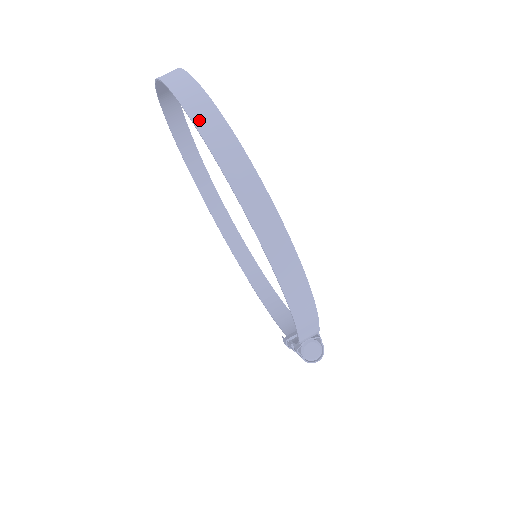
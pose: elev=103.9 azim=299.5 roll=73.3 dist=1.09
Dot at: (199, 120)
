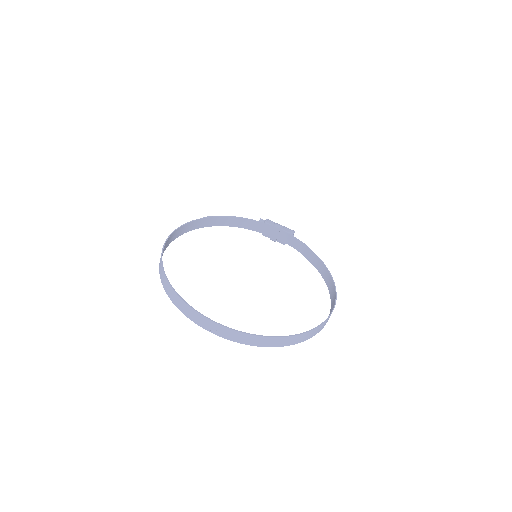
Dot at: (312, 336)
